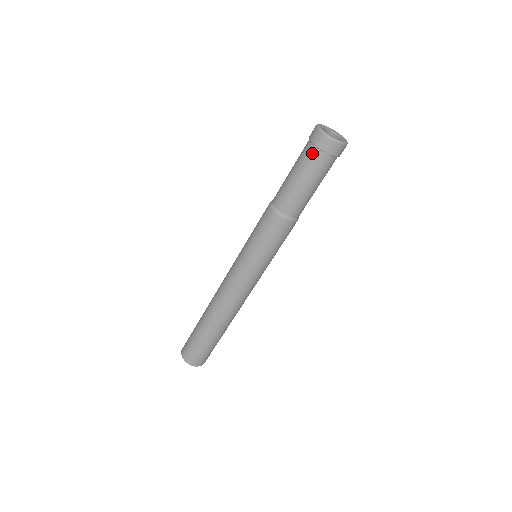
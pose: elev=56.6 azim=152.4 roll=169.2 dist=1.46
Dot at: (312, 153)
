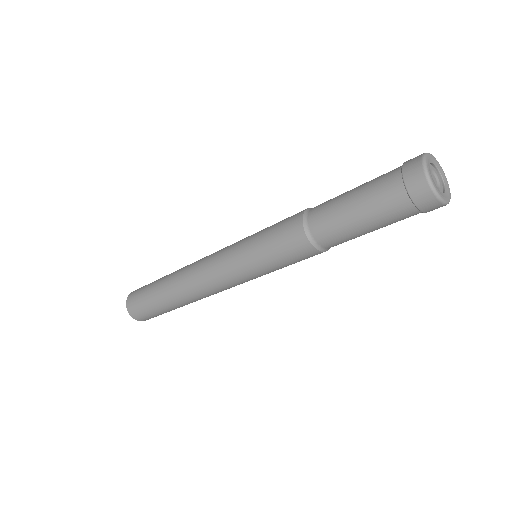
Dot at: (407, 212)
